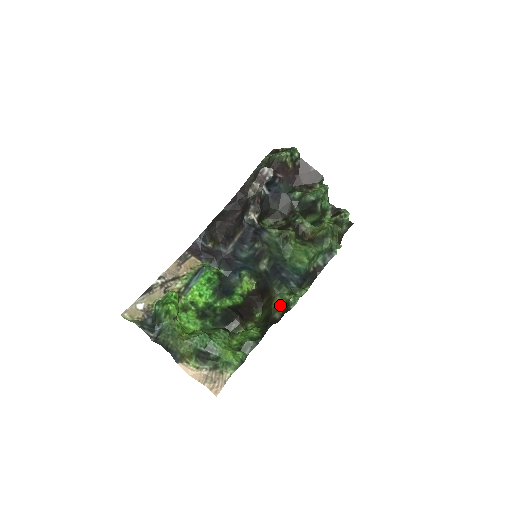
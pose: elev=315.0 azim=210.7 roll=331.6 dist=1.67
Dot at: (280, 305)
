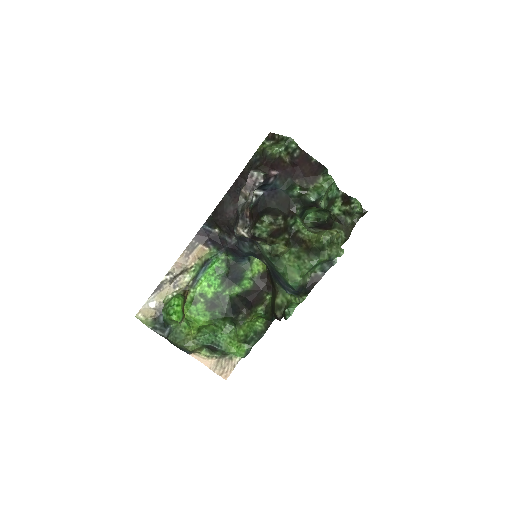
Dot at: (281, 304)
